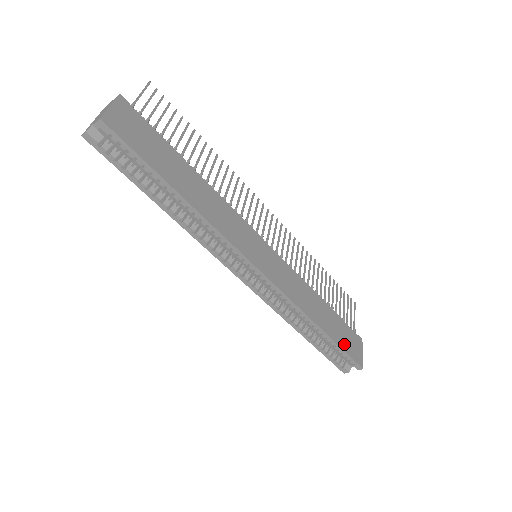
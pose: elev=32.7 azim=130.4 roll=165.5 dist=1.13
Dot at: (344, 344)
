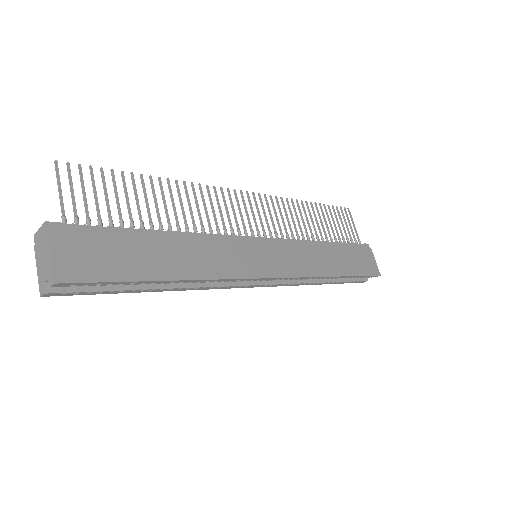
Dot at: (359, 269)
